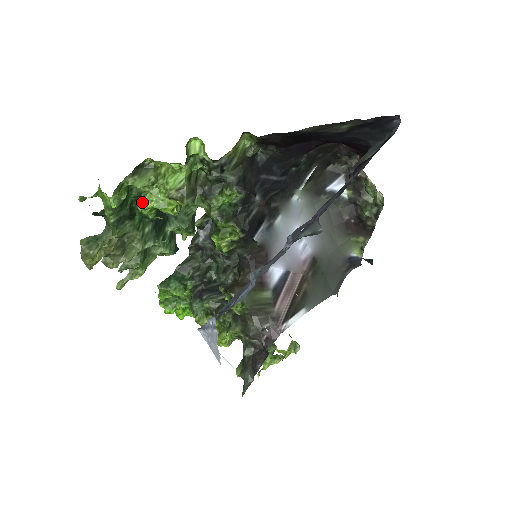
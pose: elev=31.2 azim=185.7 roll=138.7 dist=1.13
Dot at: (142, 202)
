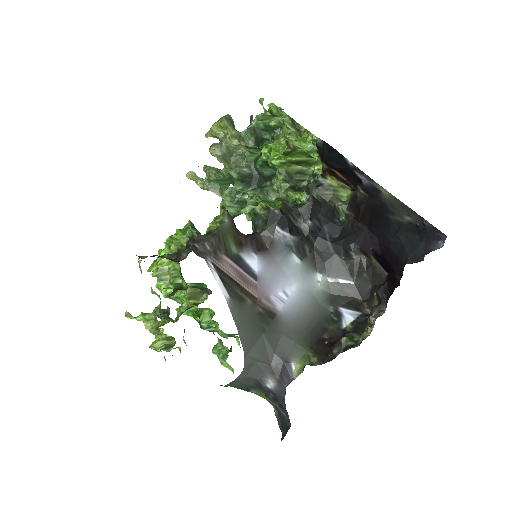
Dot at: occluded
